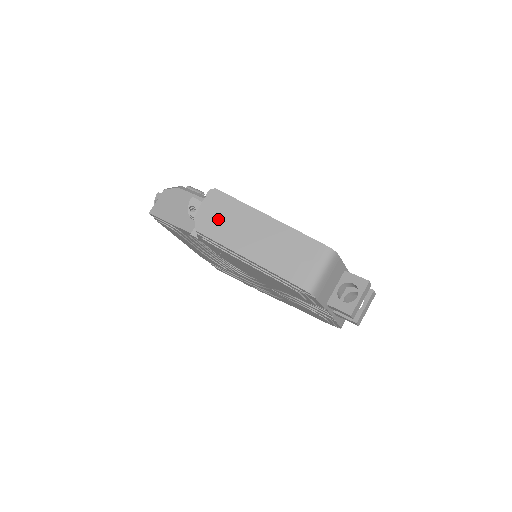
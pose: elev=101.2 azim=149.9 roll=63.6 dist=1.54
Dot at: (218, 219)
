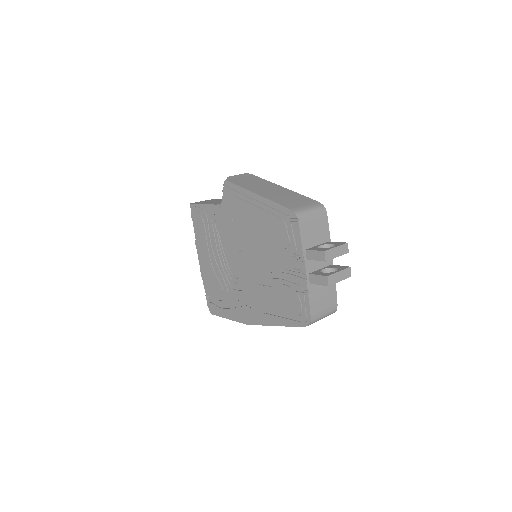
Dot at: (245, 180)
